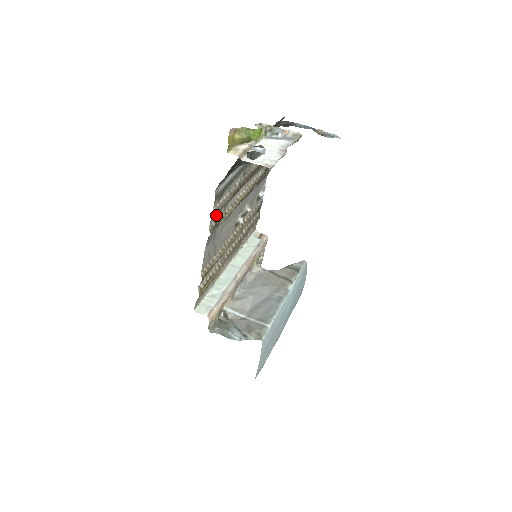
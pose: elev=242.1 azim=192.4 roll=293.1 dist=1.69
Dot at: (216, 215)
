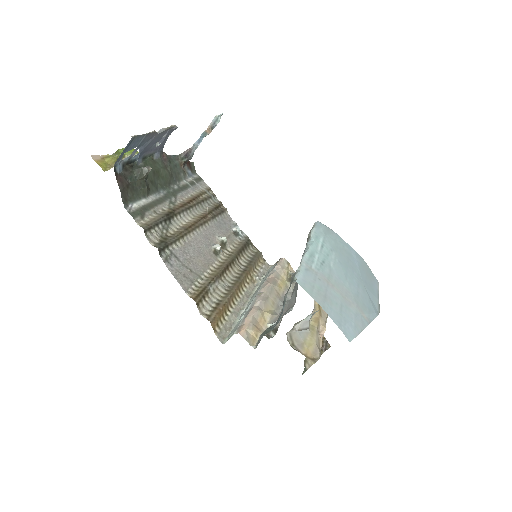
Dot at: (154, 234)
